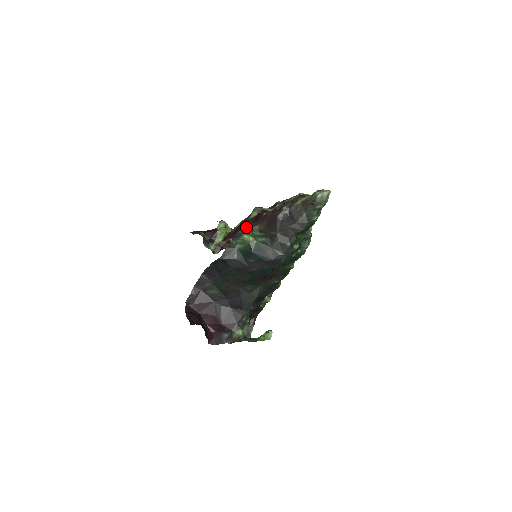
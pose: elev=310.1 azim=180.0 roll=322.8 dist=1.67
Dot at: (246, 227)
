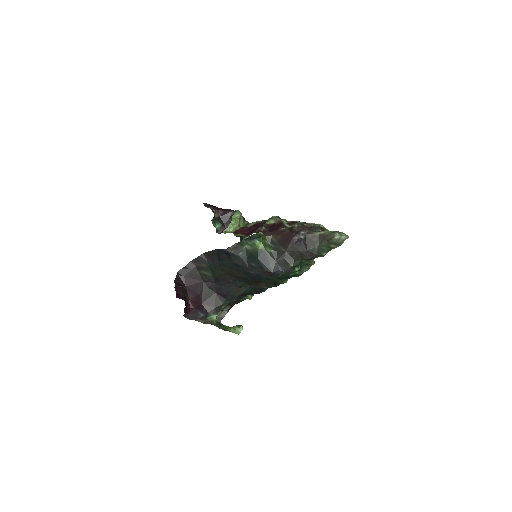
Dot at: (262, 234)
